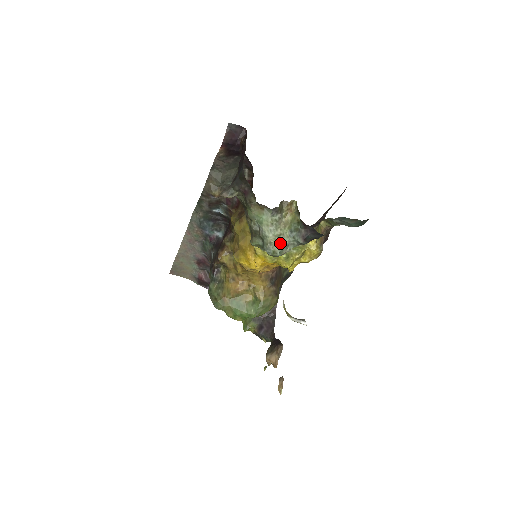
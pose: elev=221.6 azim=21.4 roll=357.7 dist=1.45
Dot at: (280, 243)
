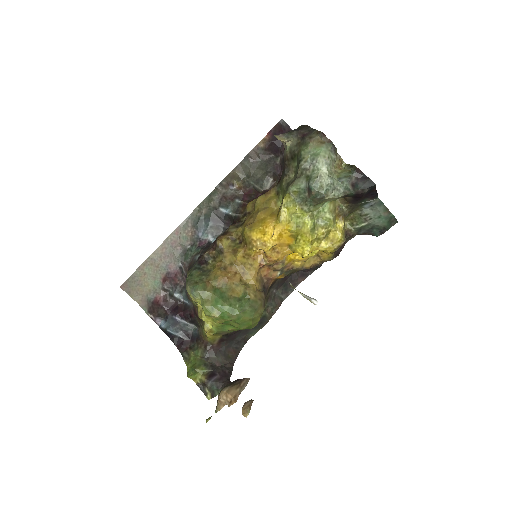
Dot at: (330, 180)
